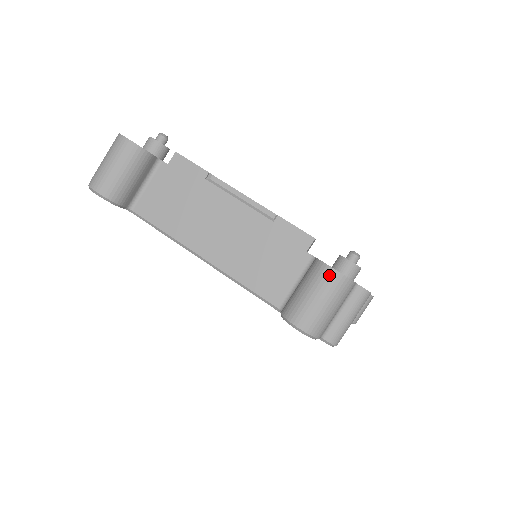
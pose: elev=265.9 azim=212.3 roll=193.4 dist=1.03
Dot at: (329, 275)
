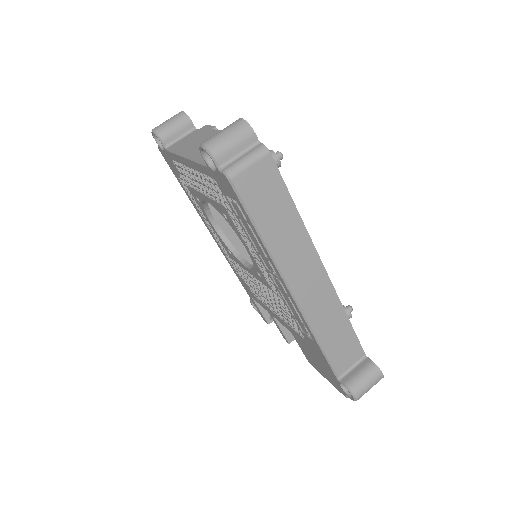
Dot at: (236, 121)
